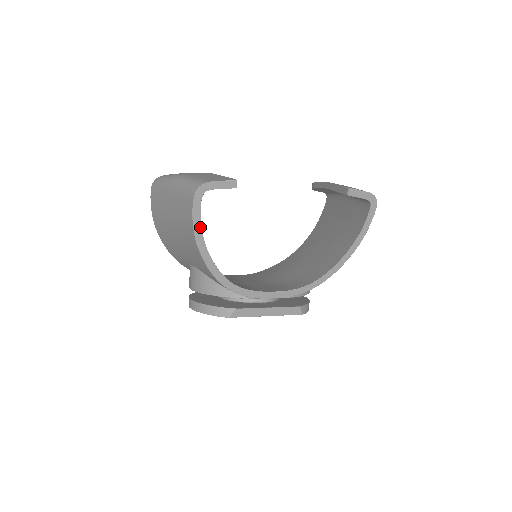
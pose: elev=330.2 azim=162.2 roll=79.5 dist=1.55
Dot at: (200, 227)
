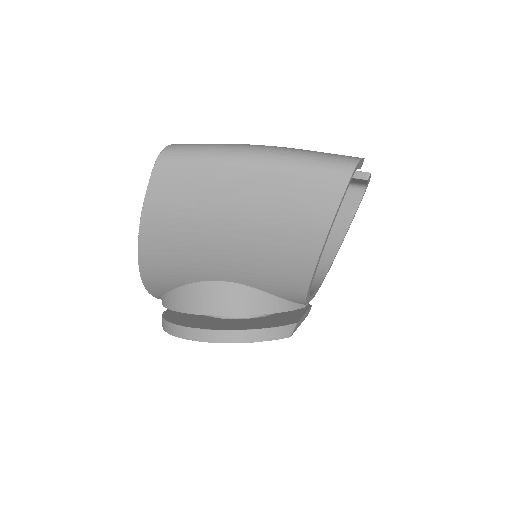
Dot at: (334, 220)
